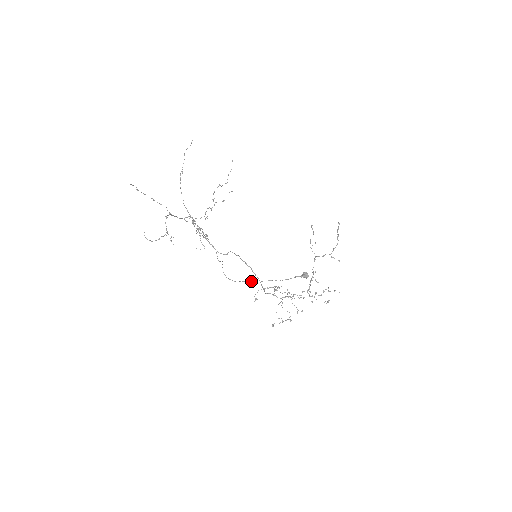
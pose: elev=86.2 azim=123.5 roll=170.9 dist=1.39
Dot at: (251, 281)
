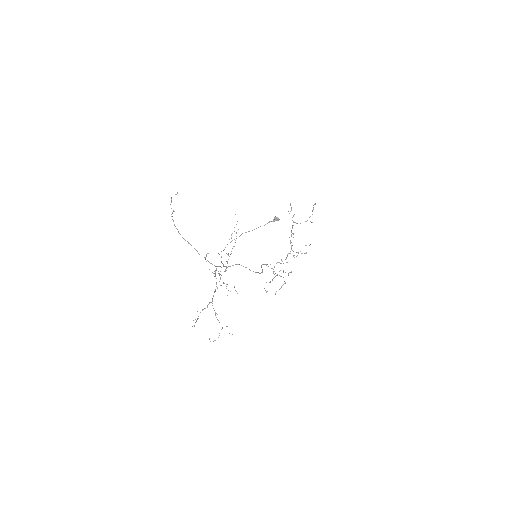
Dot at: (234, 239)
